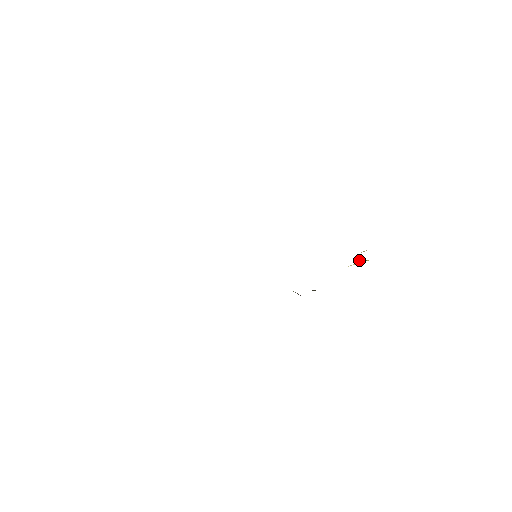
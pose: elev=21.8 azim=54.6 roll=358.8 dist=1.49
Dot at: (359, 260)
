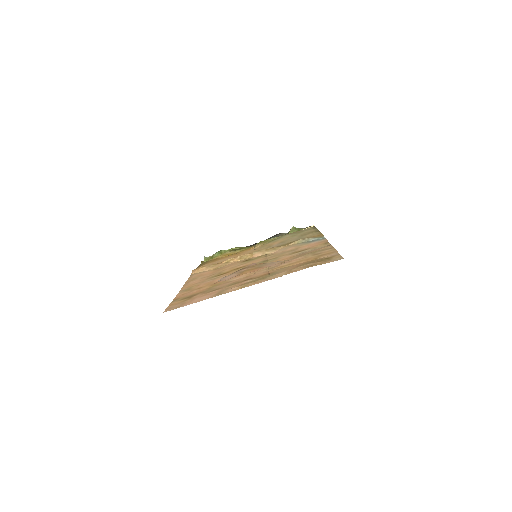
Dot at: (292, 229)
